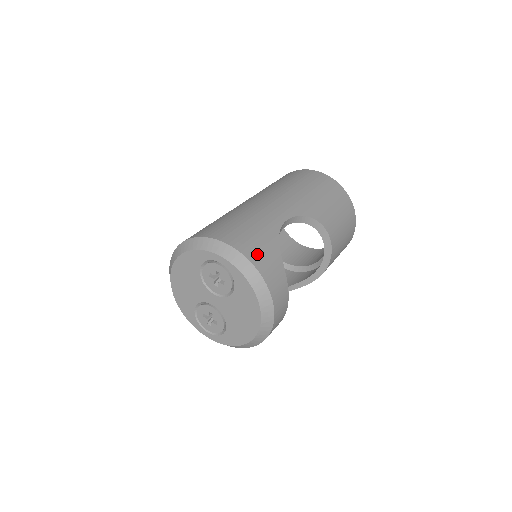
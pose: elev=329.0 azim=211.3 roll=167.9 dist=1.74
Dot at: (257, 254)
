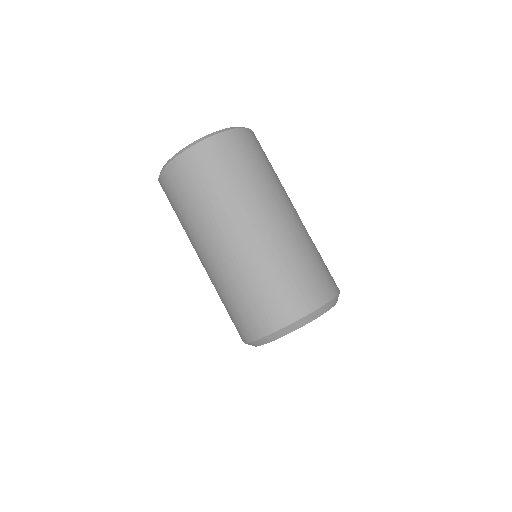
Dot at: occluded
